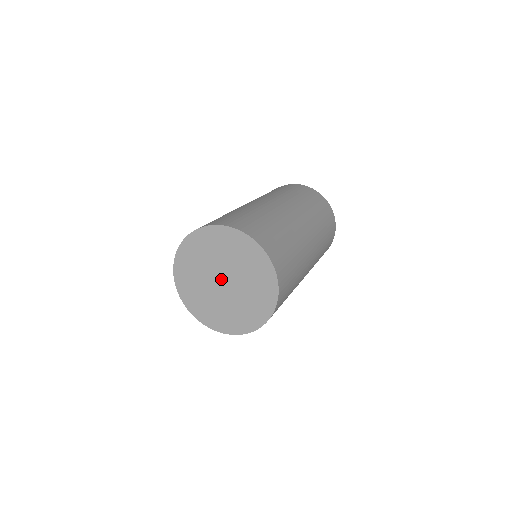
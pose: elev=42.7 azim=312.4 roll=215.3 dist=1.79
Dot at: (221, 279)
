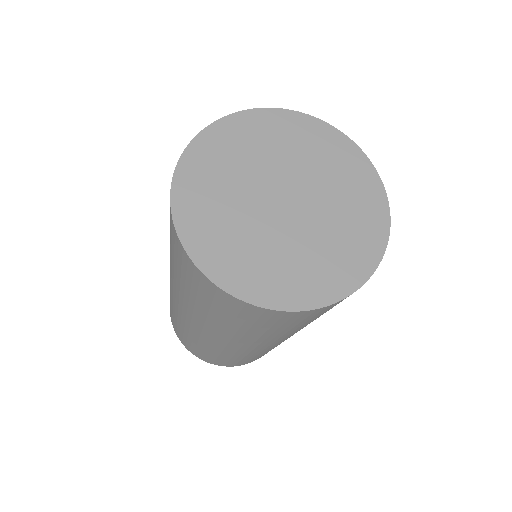
Dot at: (285, 195)
